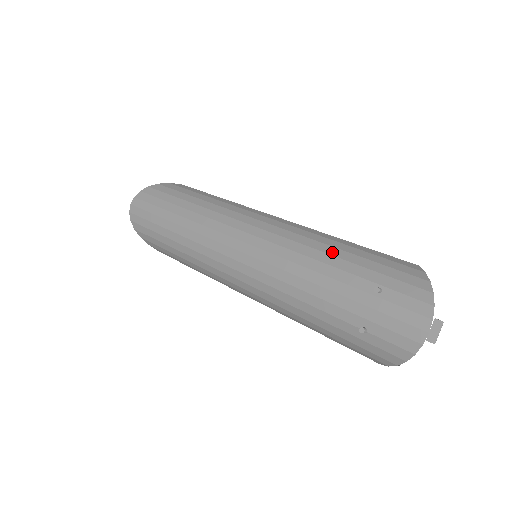
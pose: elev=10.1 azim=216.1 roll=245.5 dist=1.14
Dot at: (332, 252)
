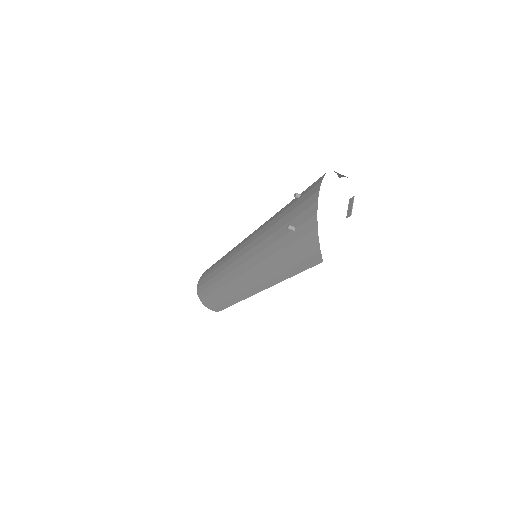
Dot at: occluded
